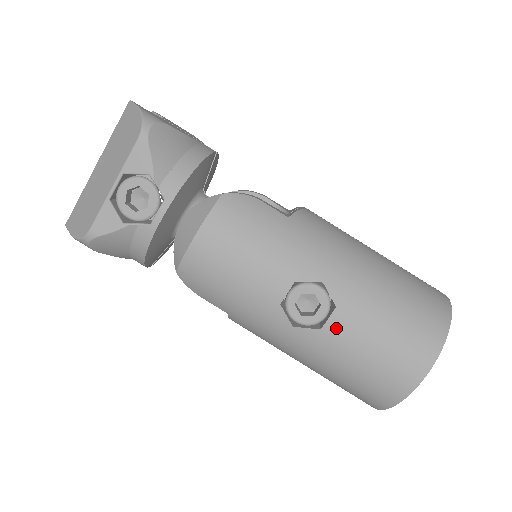
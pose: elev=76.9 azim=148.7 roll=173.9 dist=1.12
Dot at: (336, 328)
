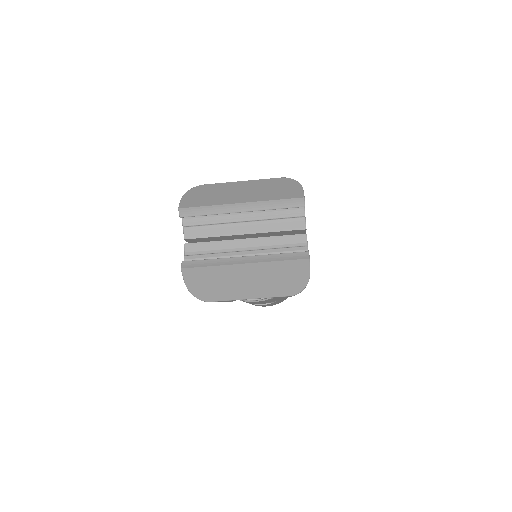
Dot at: occluded
